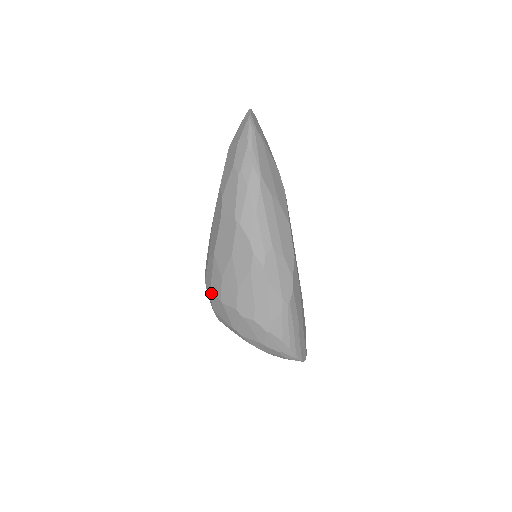
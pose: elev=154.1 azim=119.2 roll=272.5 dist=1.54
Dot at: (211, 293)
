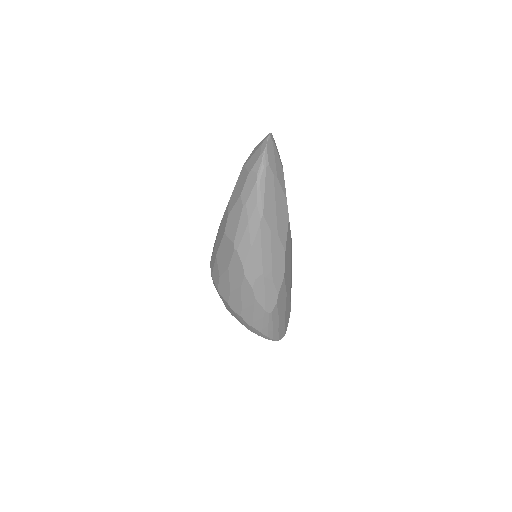
Dot at: (212, 278)
